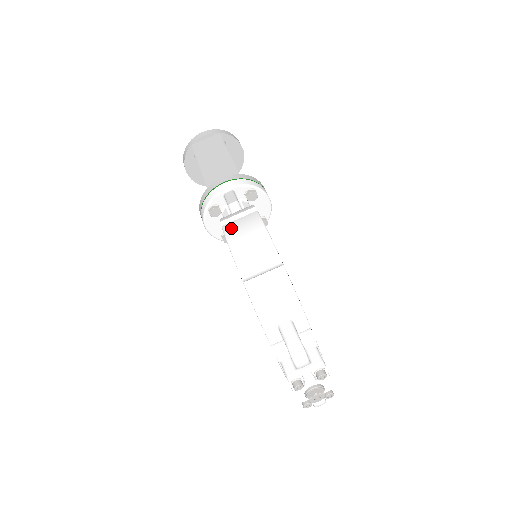
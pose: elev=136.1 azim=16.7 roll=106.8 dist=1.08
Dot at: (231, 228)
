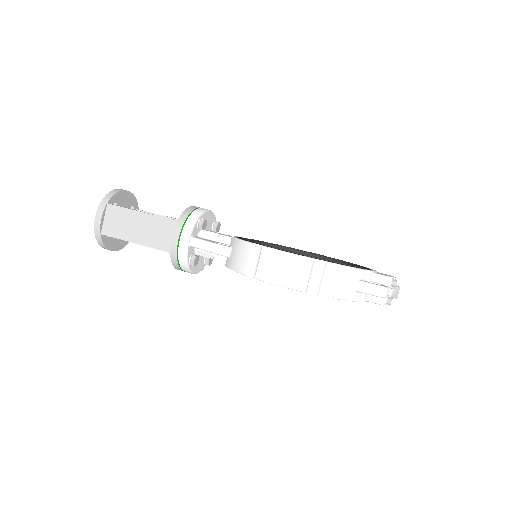
Dot at: (266, 275)
